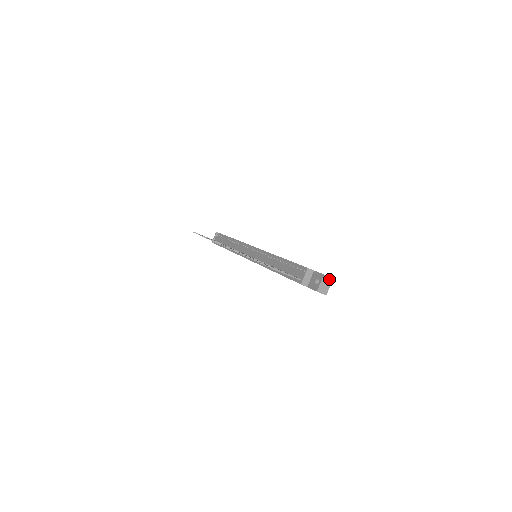
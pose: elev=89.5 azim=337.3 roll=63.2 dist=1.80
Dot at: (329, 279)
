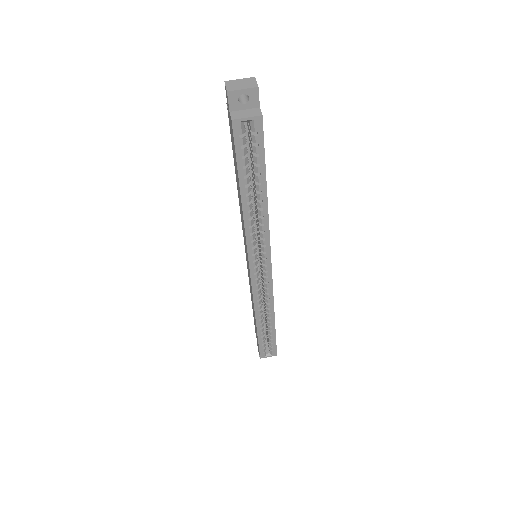
Dot at: (253, 84)
